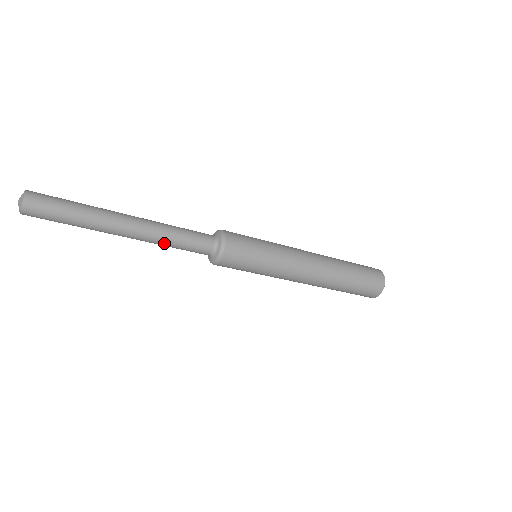
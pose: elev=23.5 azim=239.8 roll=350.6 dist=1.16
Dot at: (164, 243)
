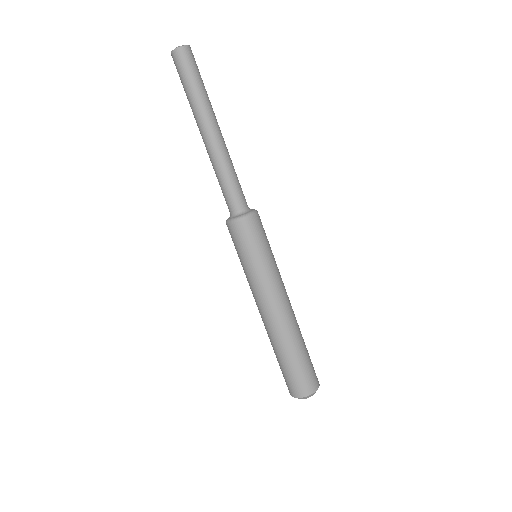
Dot at: (224, 167)
